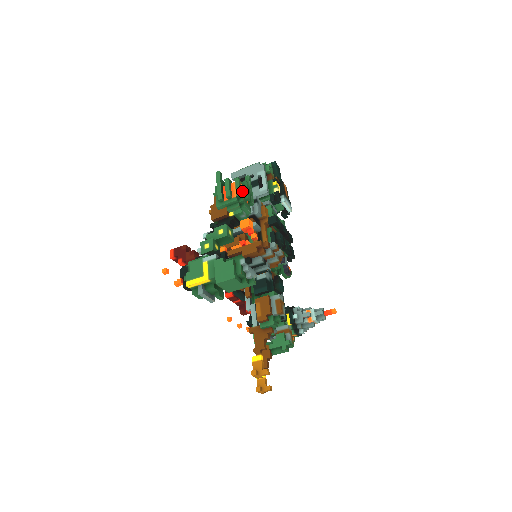
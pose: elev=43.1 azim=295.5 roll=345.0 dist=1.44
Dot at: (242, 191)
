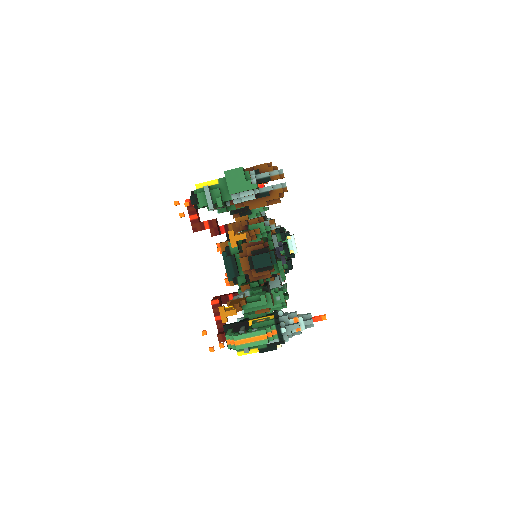
Dot at: occluded
